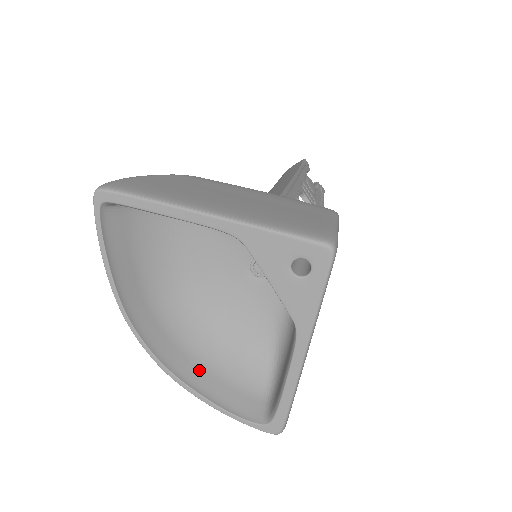
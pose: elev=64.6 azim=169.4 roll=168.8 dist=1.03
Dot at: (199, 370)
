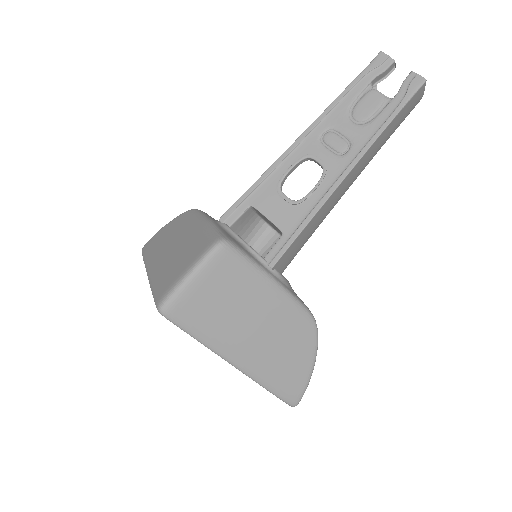
Dot at: occluded
